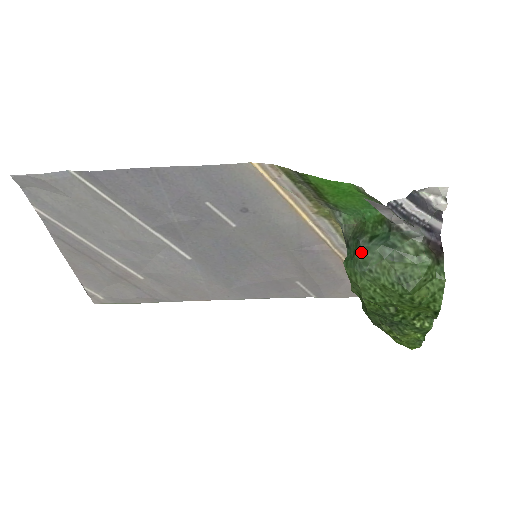
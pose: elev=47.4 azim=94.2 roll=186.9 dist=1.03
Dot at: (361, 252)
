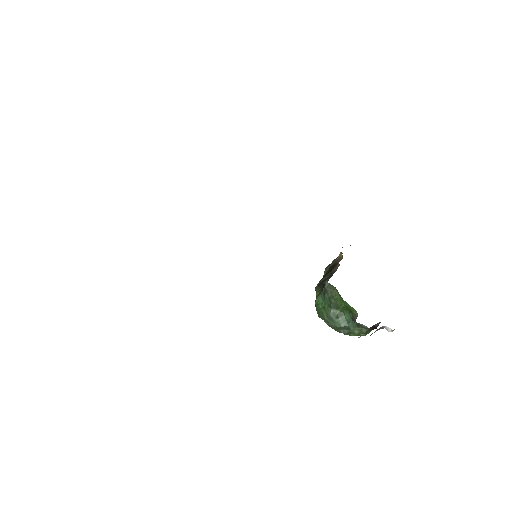
Dot at: (328, 318)
